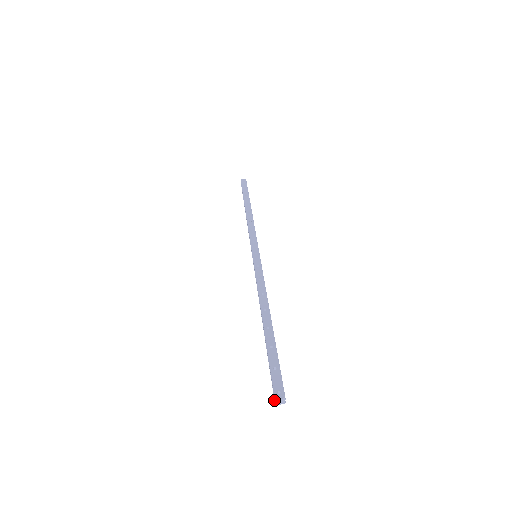
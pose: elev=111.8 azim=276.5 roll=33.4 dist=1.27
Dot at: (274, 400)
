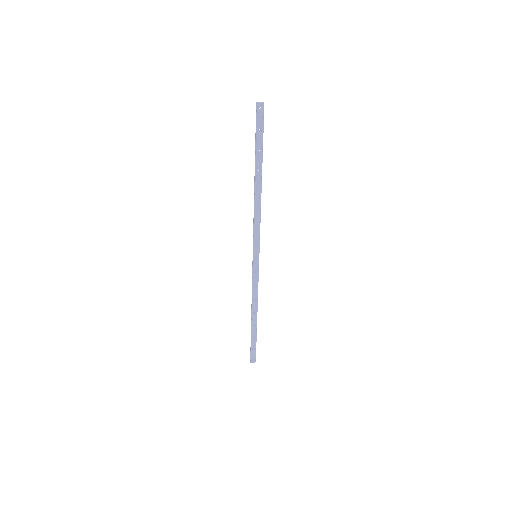
Dot at: (256, 106)
